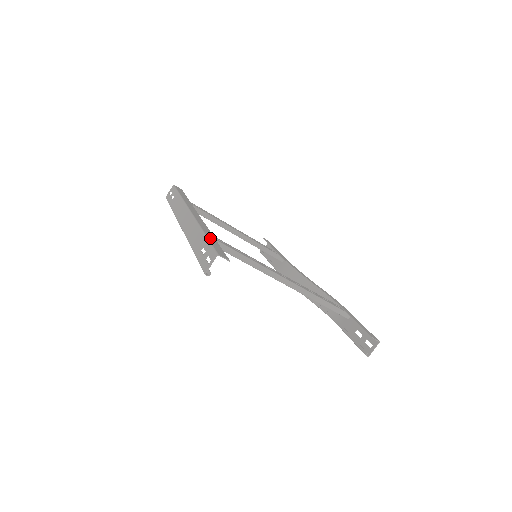
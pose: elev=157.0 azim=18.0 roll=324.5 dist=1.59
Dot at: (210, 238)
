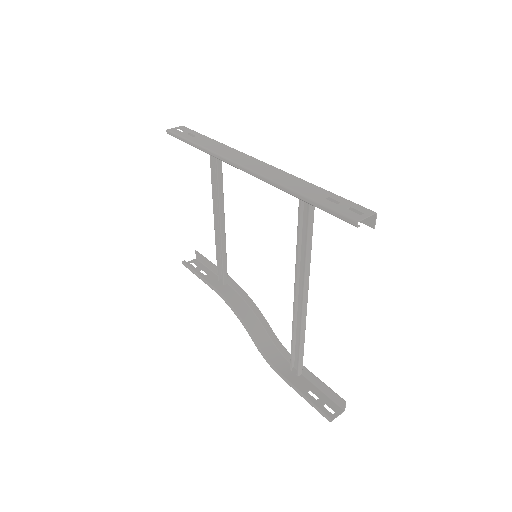
Dot at: occluded
